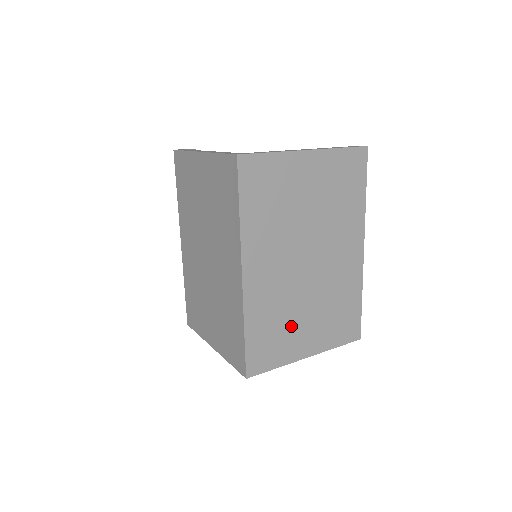
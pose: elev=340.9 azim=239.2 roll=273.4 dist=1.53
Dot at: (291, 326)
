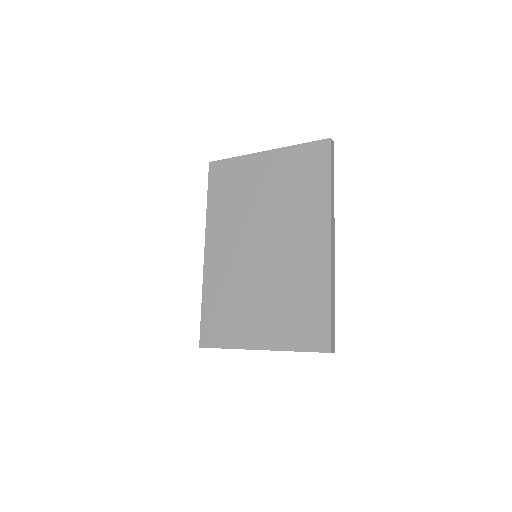
Dot at: (244, 308)
